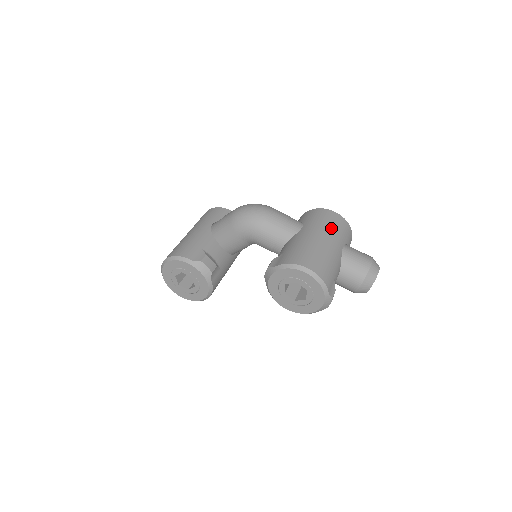
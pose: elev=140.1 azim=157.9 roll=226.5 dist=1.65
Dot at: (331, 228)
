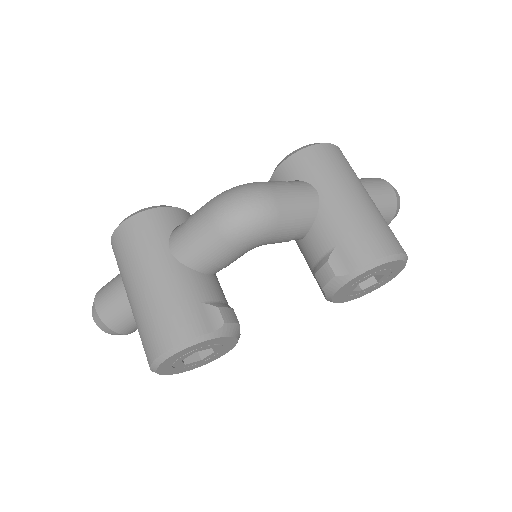
Dot at: (348, 173)
